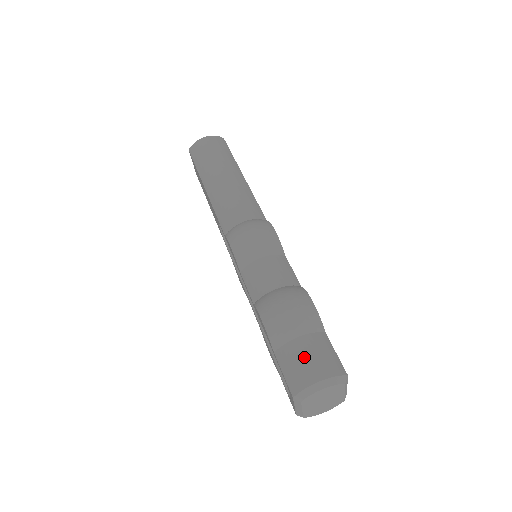
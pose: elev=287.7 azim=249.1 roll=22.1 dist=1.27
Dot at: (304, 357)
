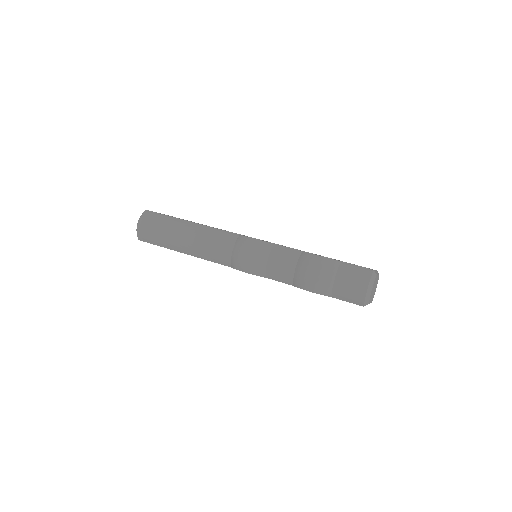
Dot at: (348, 286)
